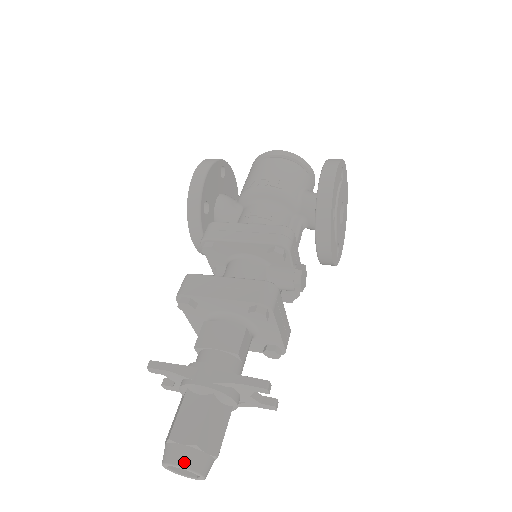
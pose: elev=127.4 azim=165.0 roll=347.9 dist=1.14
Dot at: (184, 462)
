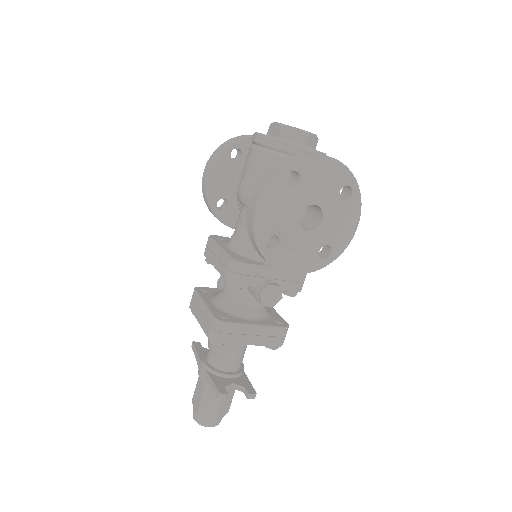
Dot at: (195, 419)
